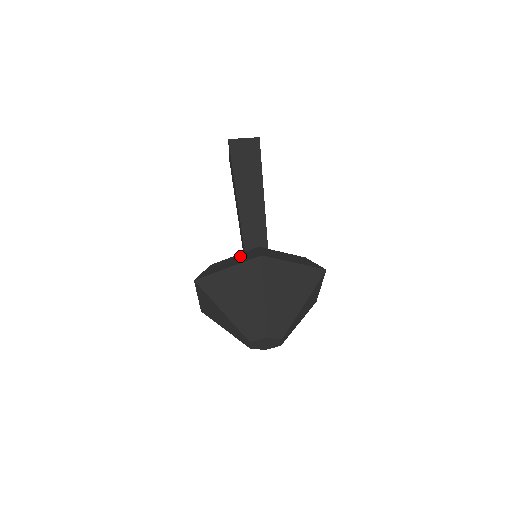
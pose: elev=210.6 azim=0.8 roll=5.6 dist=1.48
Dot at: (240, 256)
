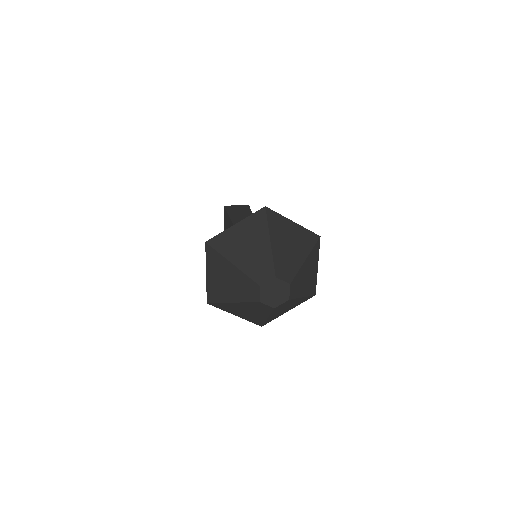
Dot at: occluded
